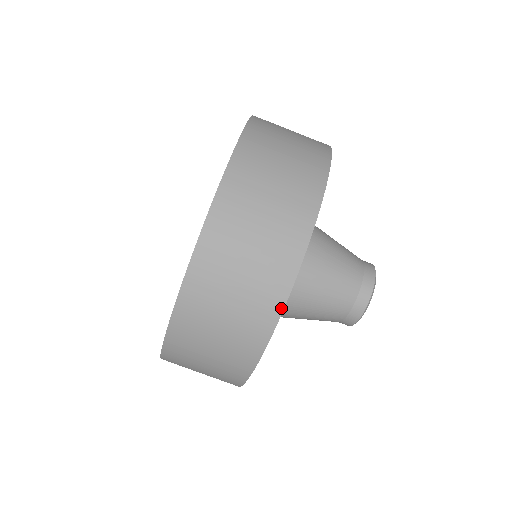
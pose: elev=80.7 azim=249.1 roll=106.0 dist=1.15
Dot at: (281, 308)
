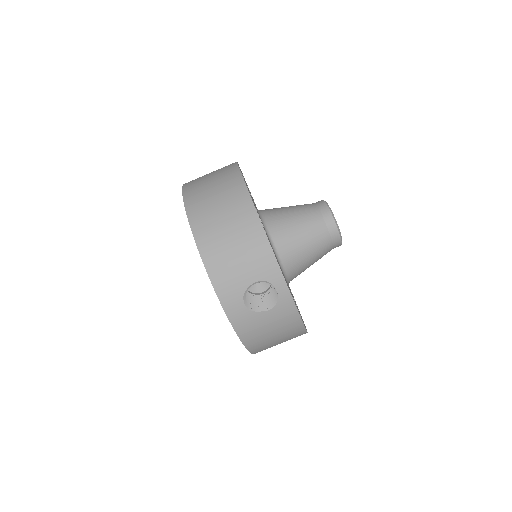
Dot at: (241, 177)
